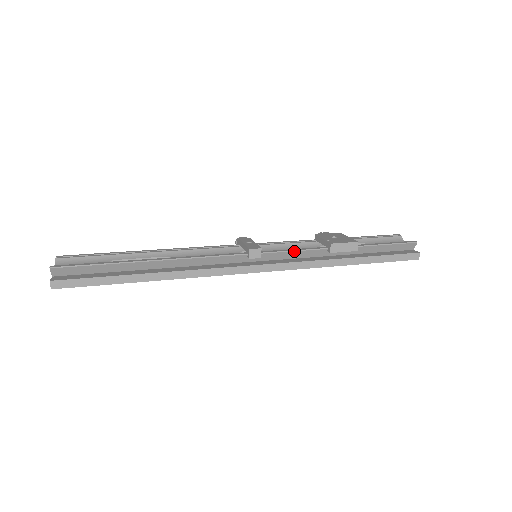
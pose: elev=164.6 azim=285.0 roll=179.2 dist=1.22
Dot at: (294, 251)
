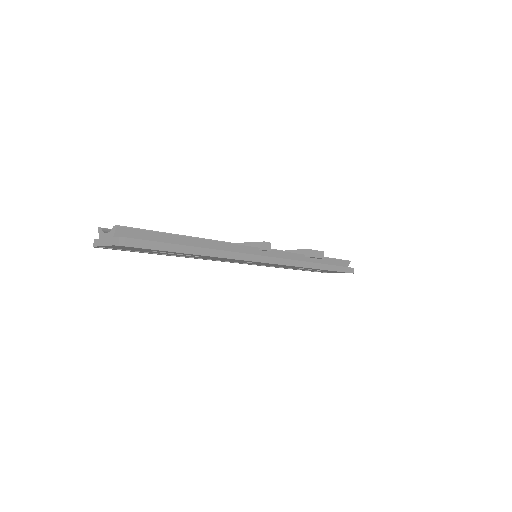
Dot at: (287, 252)
